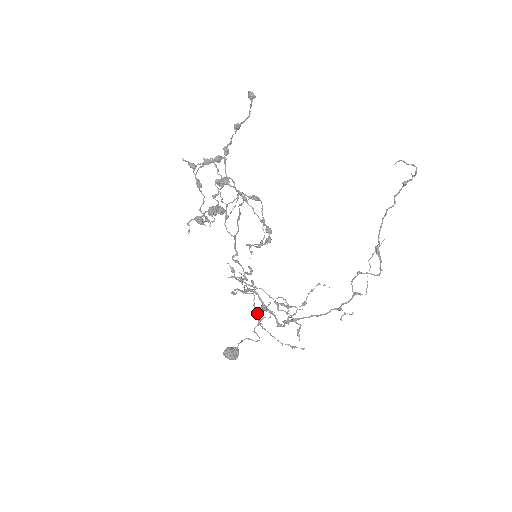
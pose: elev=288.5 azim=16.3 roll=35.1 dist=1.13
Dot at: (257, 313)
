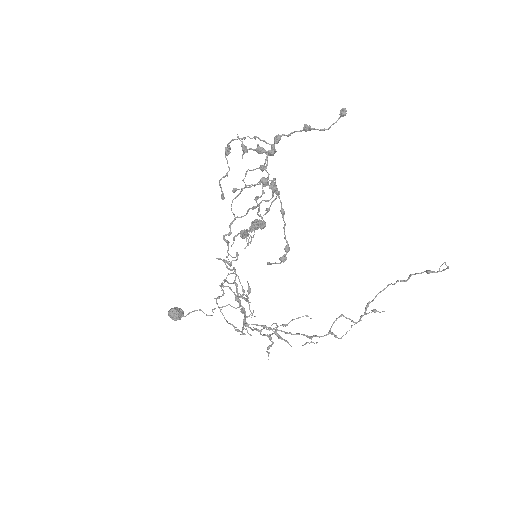
Dot at: occluded
